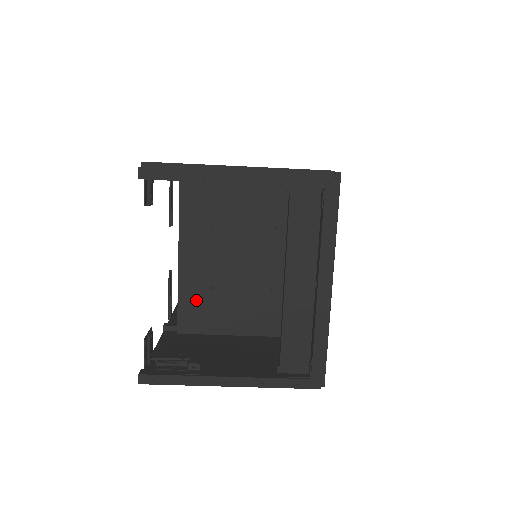
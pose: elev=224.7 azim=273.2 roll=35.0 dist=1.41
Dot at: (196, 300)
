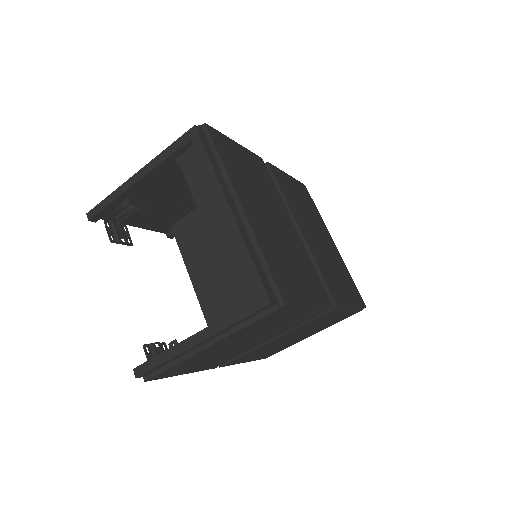
Dot at: (220, 318)
